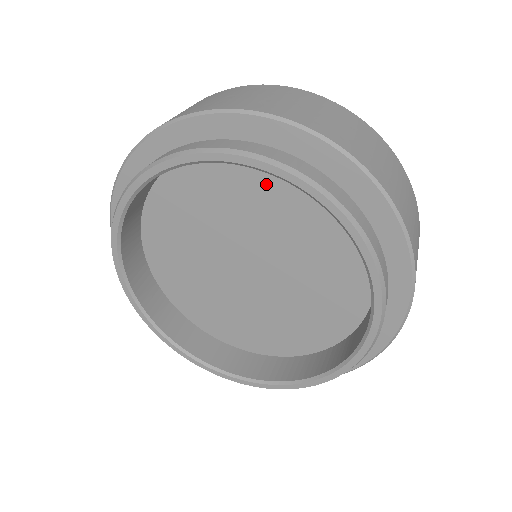
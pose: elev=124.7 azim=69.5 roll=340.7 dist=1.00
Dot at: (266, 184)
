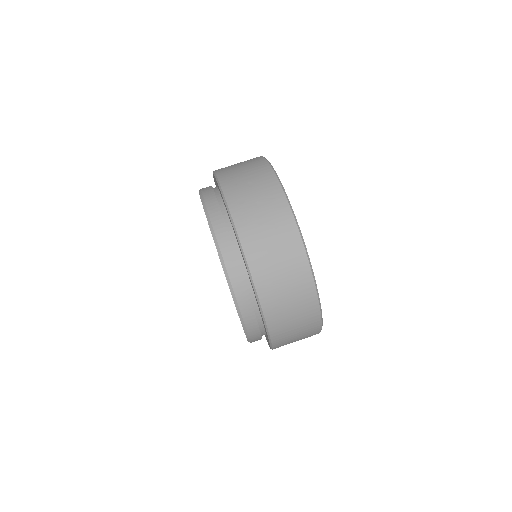
Dot at: occluded
